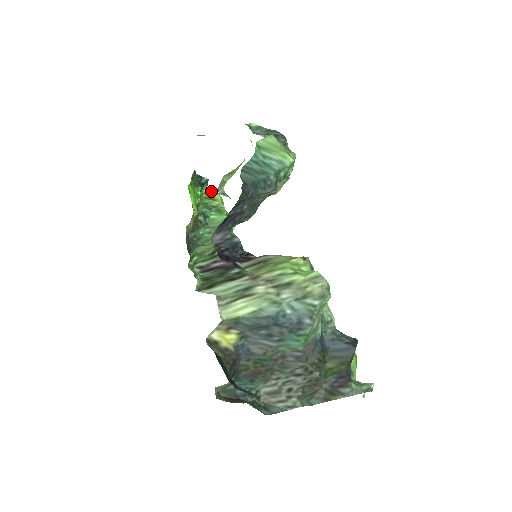
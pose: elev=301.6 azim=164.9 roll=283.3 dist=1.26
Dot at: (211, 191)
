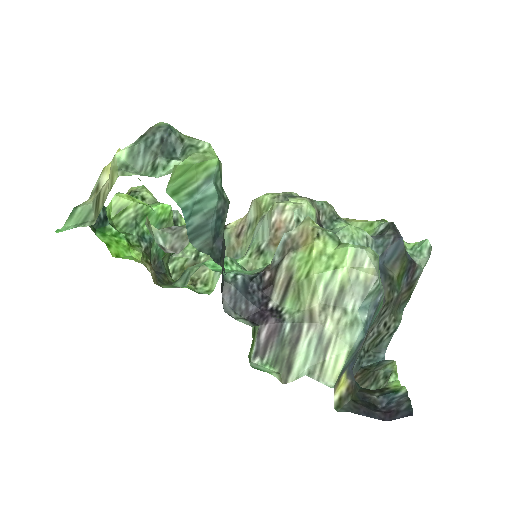
Dot at: (111, 202)
